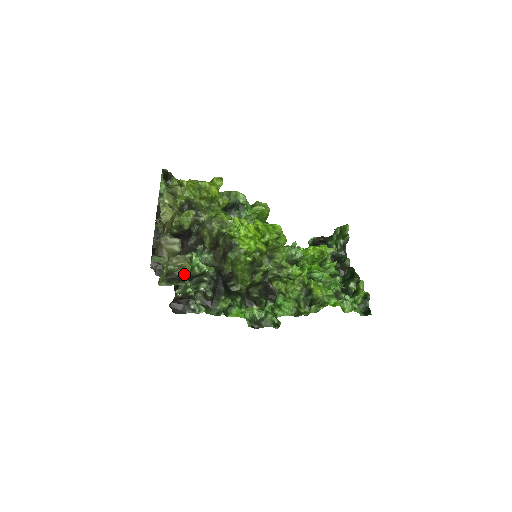
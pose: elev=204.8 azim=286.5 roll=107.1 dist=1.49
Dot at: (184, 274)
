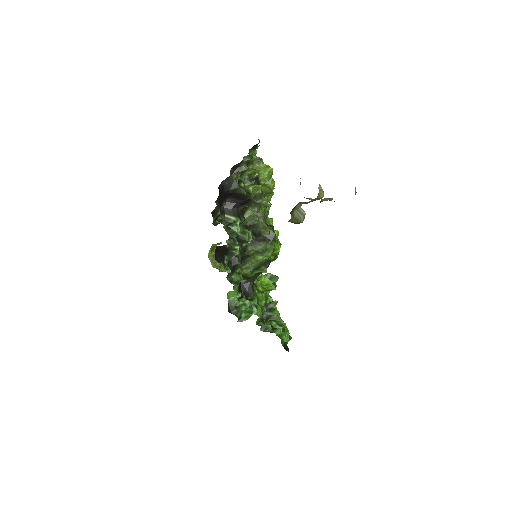
Dot at: (260, 235)
